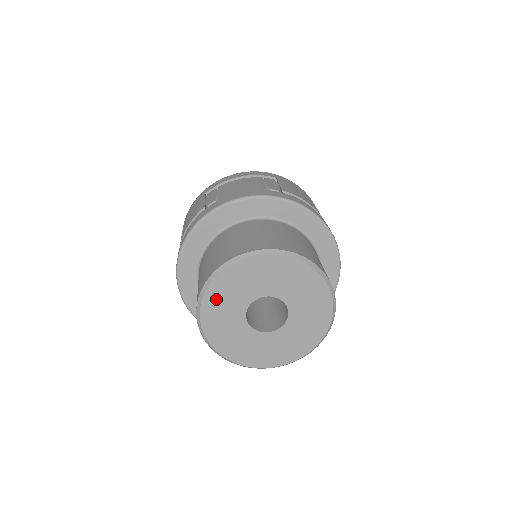
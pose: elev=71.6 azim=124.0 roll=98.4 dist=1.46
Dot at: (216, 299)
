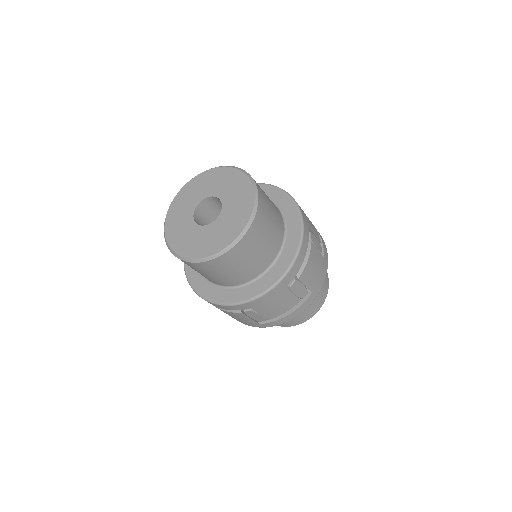
Dot at: (174, 214)
